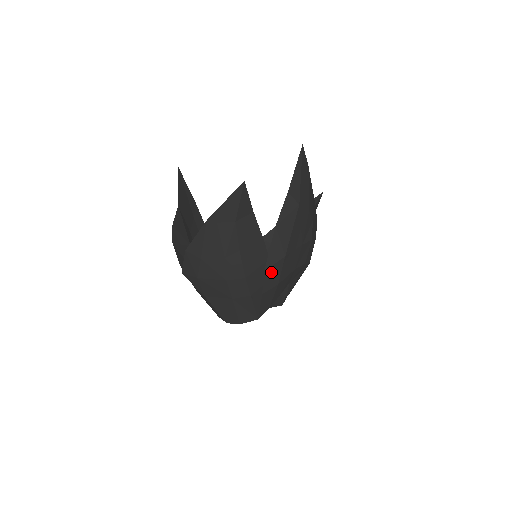
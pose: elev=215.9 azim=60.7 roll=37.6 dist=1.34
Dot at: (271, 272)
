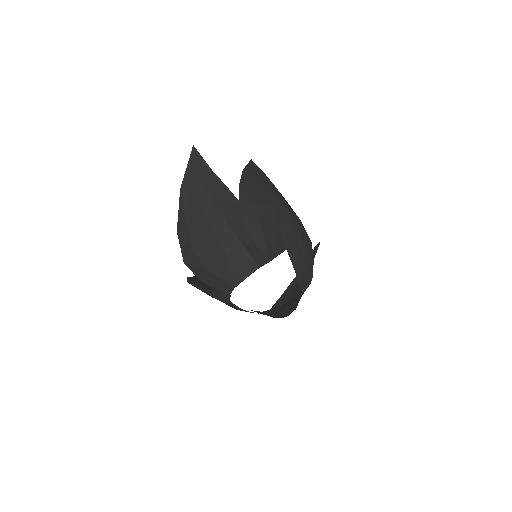
Dot at: (247, 213)
